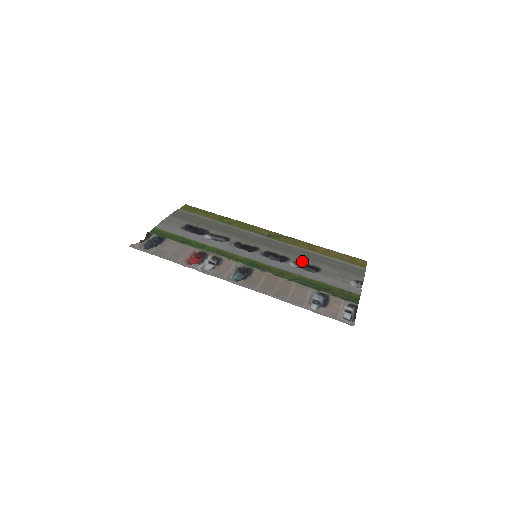
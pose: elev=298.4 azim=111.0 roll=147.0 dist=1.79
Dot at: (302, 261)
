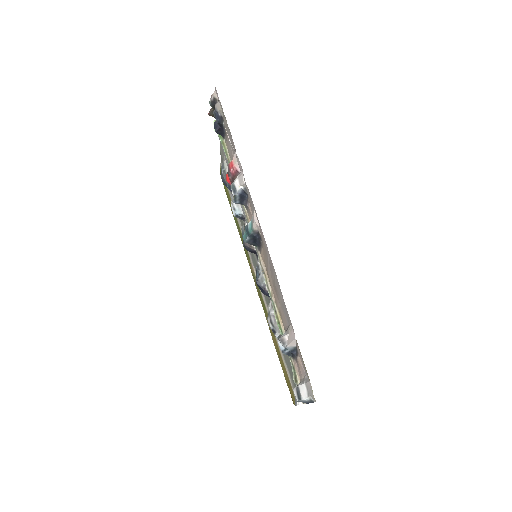
Dot at: occluded
